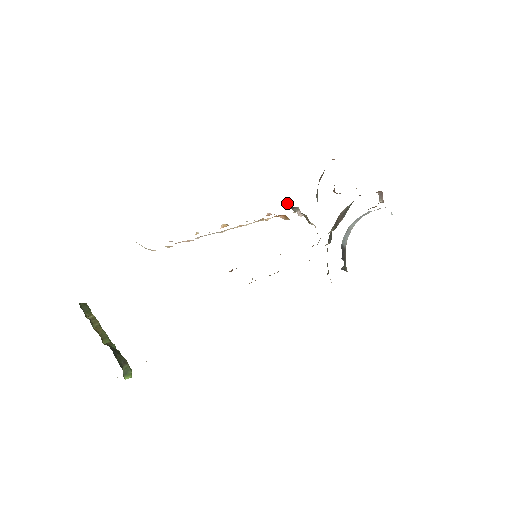
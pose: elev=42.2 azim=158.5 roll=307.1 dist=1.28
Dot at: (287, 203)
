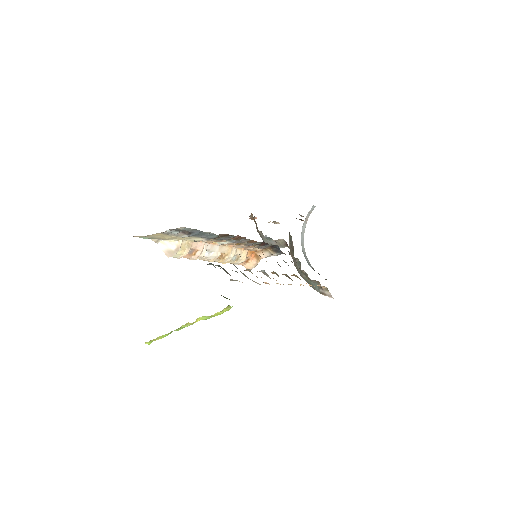
Dot at: occluded
